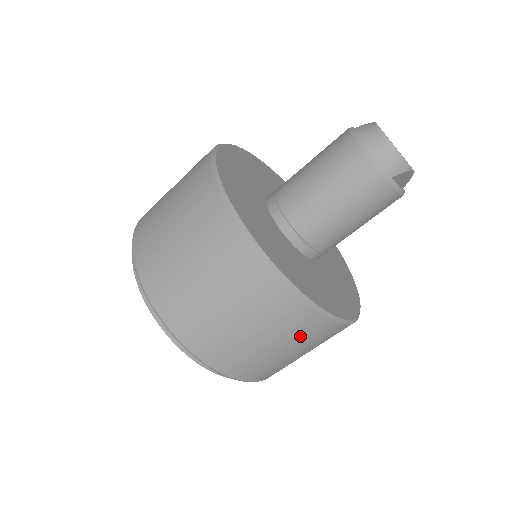
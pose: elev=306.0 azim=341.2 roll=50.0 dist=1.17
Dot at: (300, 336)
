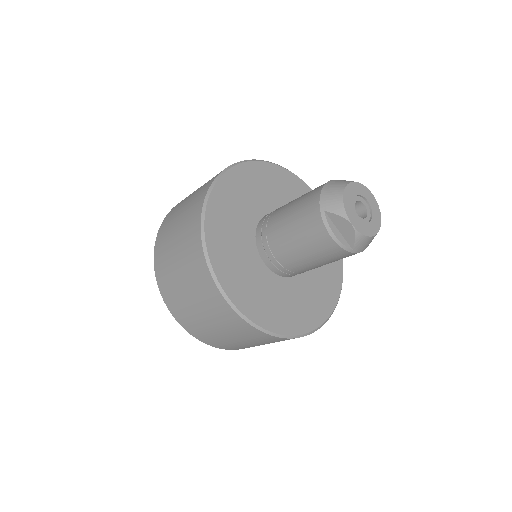
Dot at: (193, 273)
